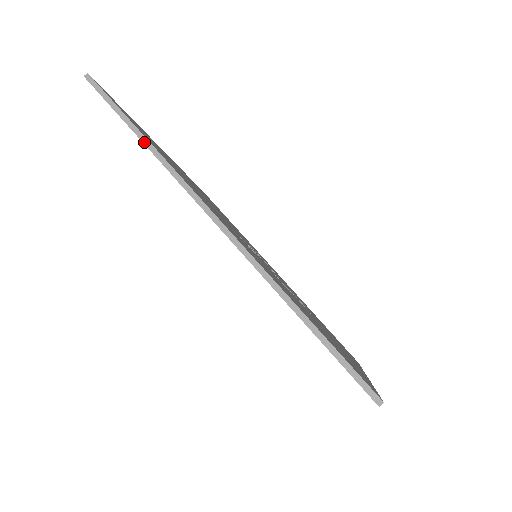
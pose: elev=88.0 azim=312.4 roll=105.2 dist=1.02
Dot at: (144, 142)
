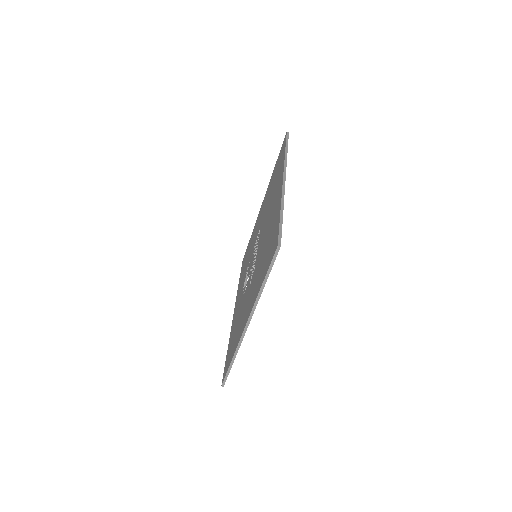
Dot at: (261, 289)
